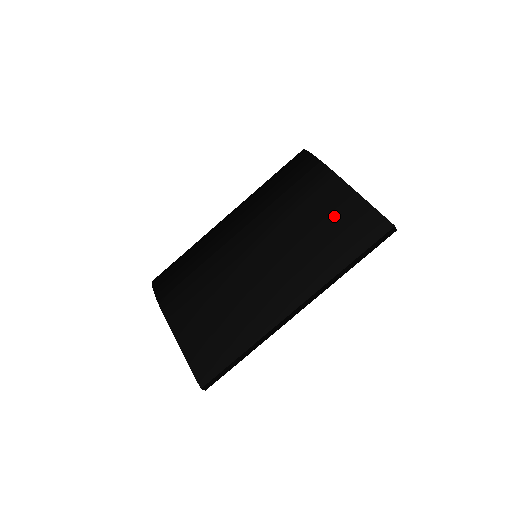
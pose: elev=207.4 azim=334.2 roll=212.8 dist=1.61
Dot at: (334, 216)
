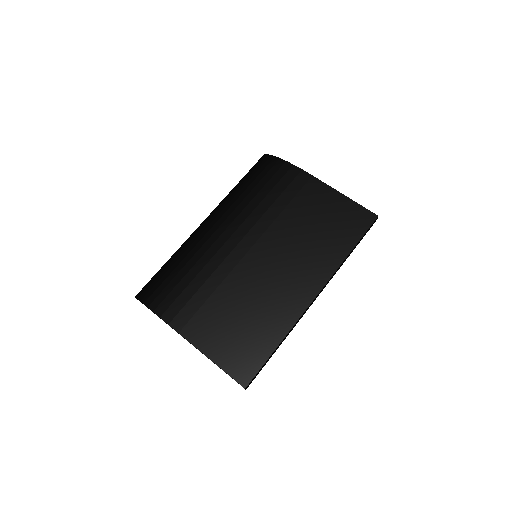
Dot at: (324, 212)
